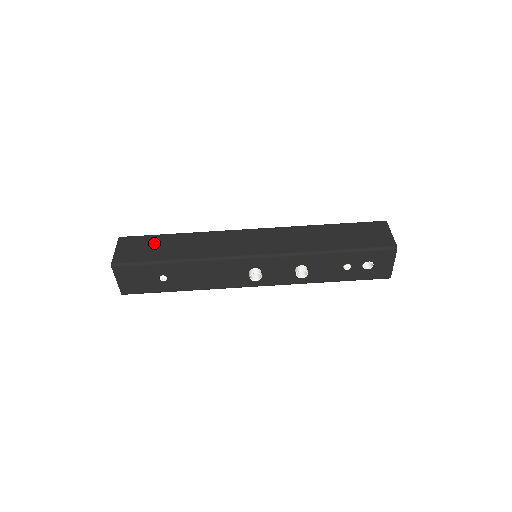
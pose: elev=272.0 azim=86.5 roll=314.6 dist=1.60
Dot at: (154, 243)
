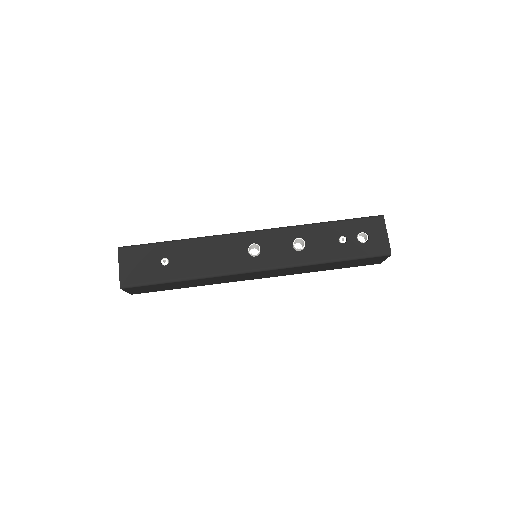
Dot at: occluded
